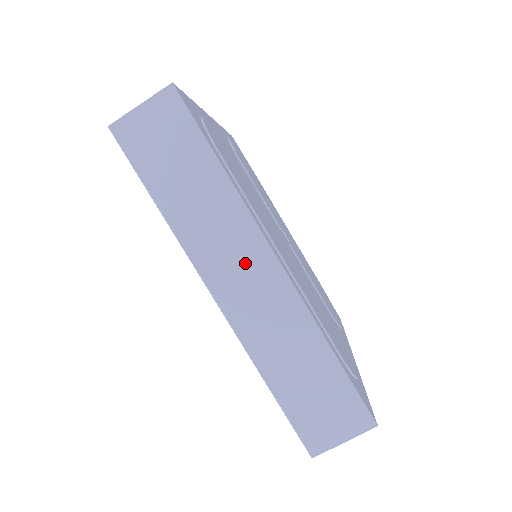
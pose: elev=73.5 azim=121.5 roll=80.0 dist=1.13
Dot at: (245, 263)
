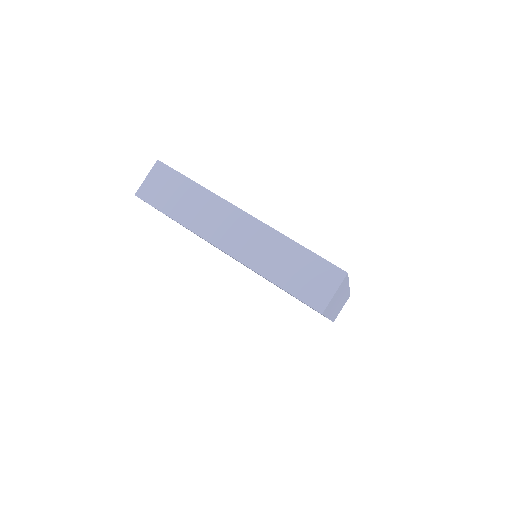
Dot at: (230, 223)
